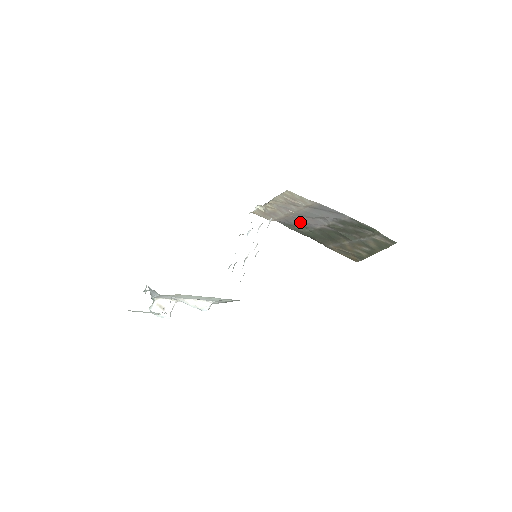
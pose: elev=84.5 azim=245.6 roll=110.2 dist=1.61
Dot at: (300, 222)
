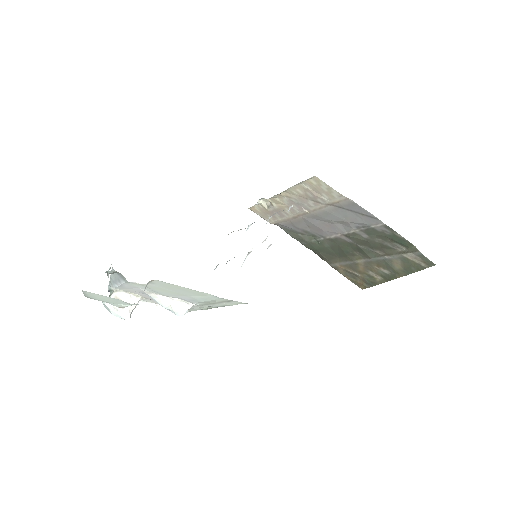
Dot at: (309, 227)
